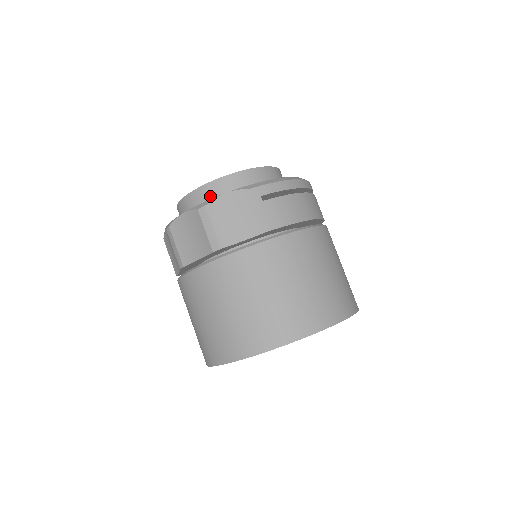
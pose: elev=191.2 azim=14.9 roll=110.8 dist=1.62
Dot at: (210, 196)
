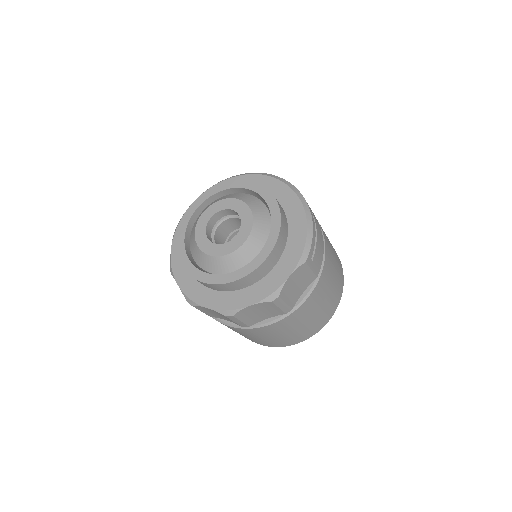
Dot at: (260, 275)
